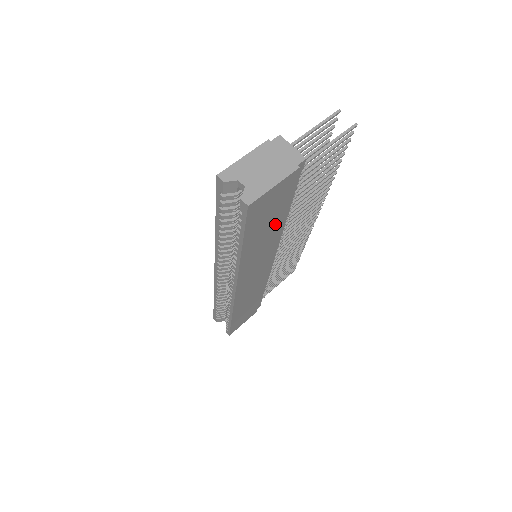
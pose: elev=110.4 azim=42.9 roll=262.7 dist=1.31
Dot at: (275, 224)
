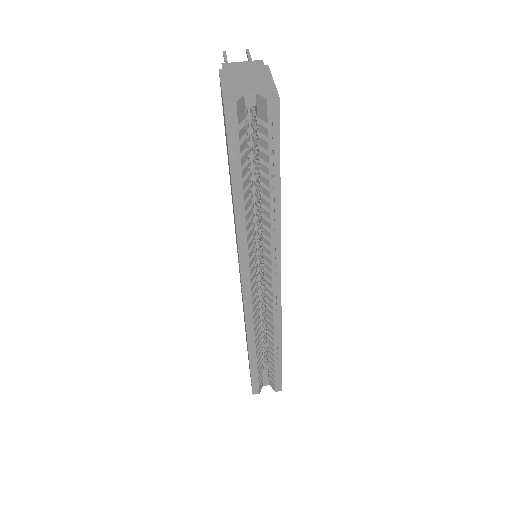
Dot at: occluded
